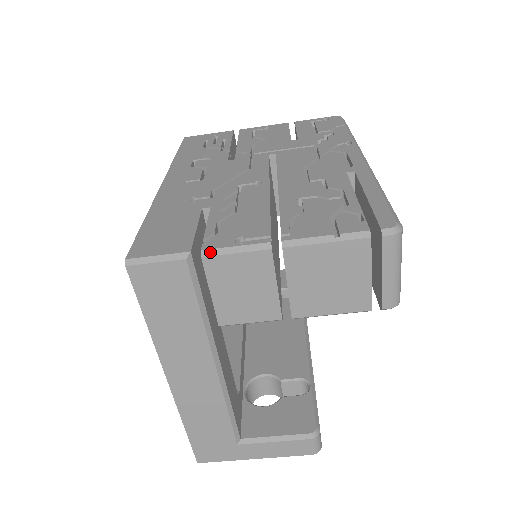
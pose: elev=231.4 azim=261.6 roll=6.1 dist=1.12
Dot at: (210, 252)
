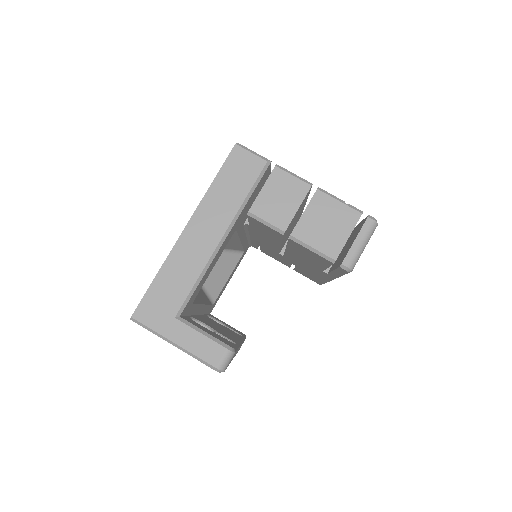
Dot at: (281, 167)
